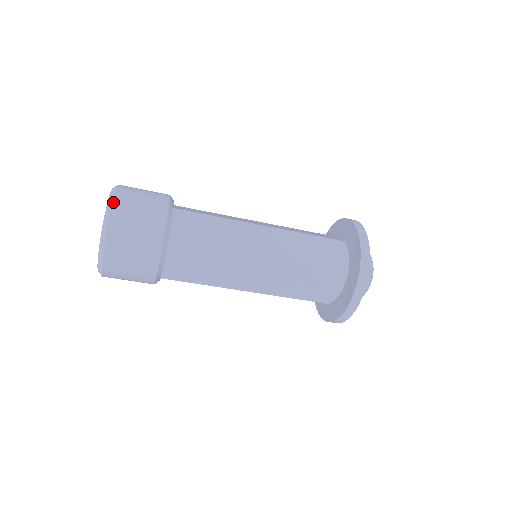
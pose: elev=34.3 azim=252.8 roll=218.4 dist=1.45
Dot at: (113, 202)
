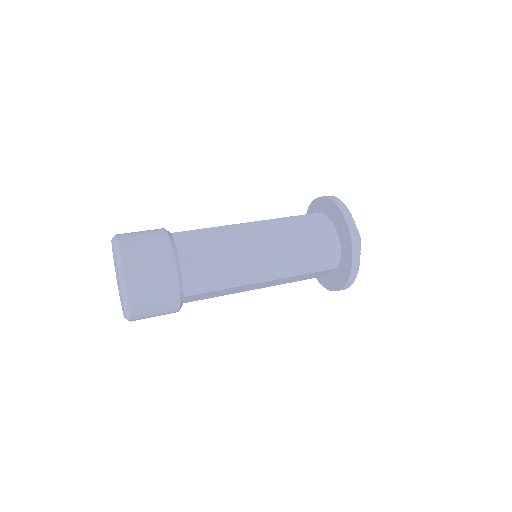
Dot at: (131, 319)
